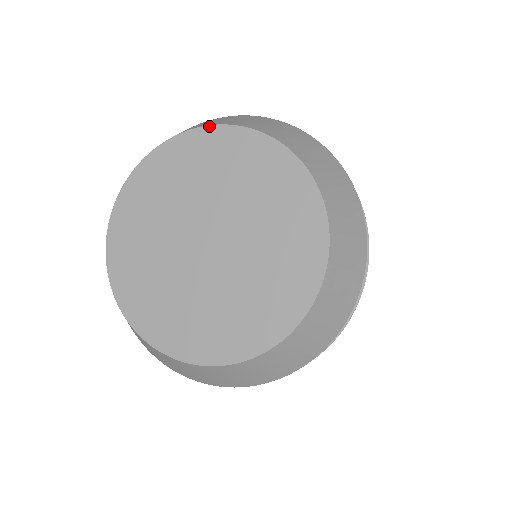
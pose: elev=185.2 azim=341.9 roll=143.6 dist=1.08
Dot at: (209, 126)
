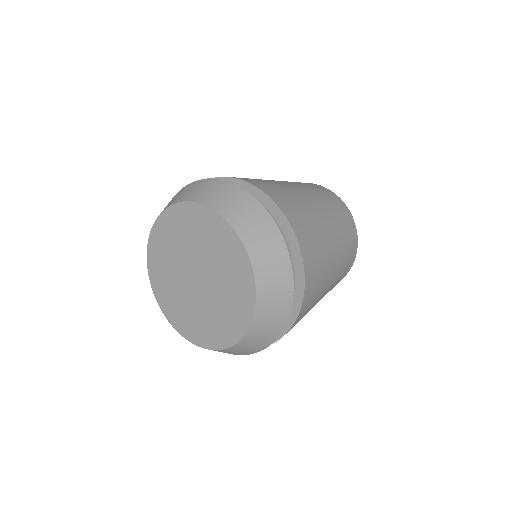
Dot at: (235, 232)
